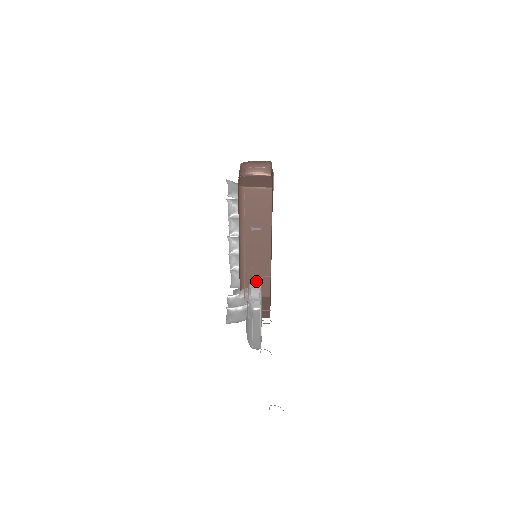
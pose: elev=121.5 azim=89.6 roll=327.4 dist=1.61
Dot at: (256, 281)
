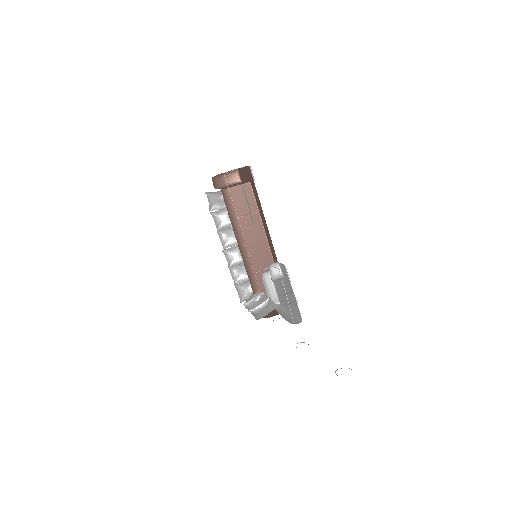
Dot at: (266, 275)
